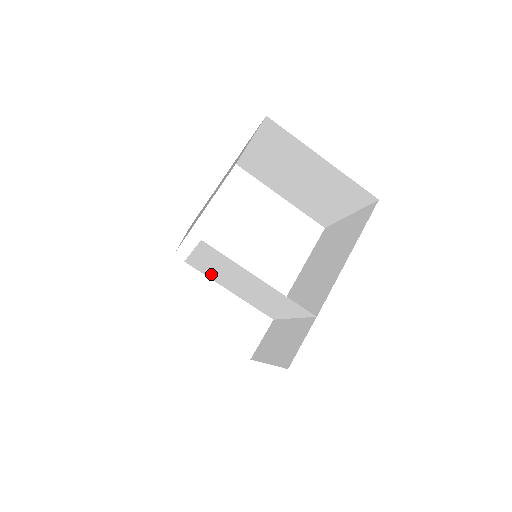
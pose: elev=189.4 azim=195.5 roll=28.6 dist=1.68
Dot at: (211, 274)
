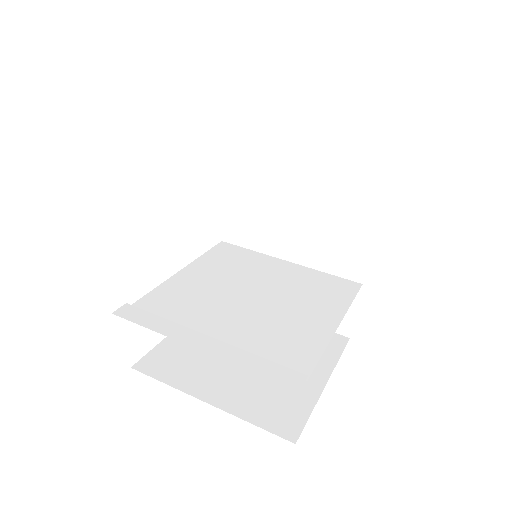
Dot at: (184, 297)
